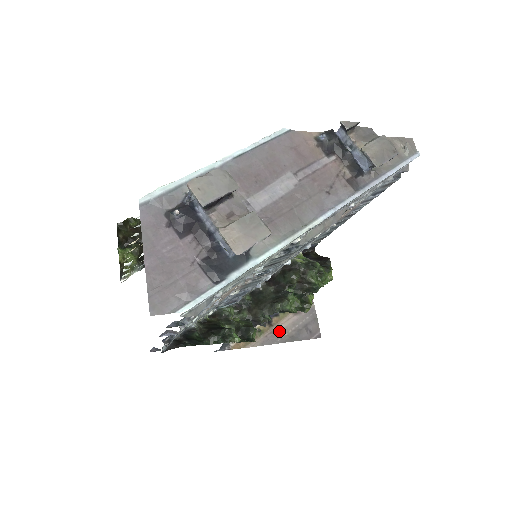
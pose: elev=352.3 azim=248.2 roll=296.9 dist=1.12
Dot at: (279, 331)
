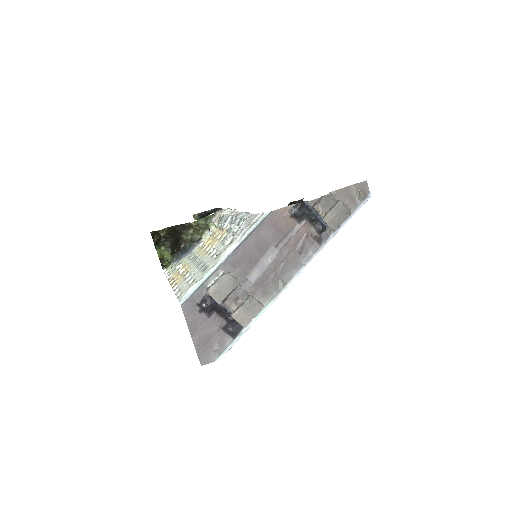
Dot at: occluded
